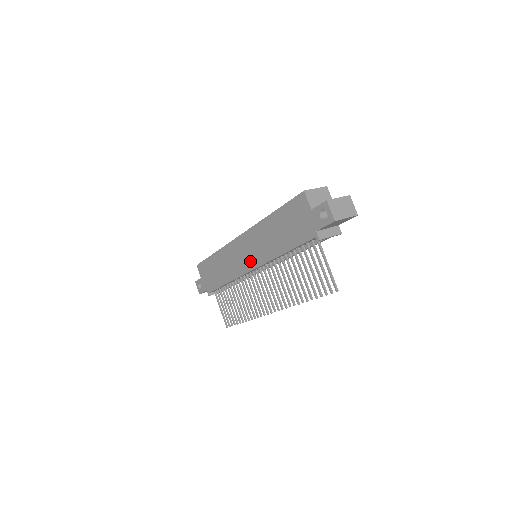
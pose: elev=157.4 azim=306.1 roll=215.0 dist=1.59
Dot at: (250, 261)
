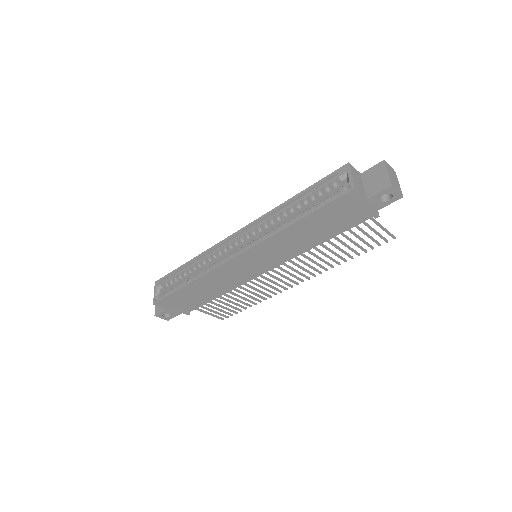
Dot at: (263, 267)
